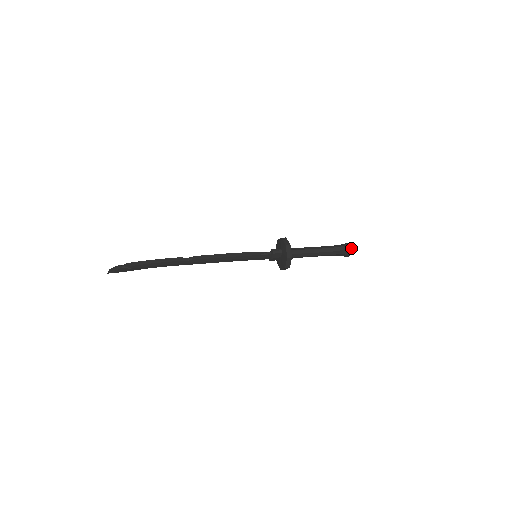
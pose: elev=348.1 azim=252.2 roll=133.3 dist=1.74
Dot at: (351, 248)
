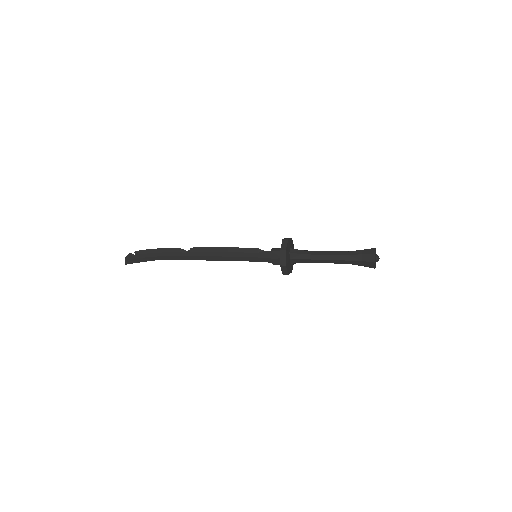
Dot at: (373, 252)
